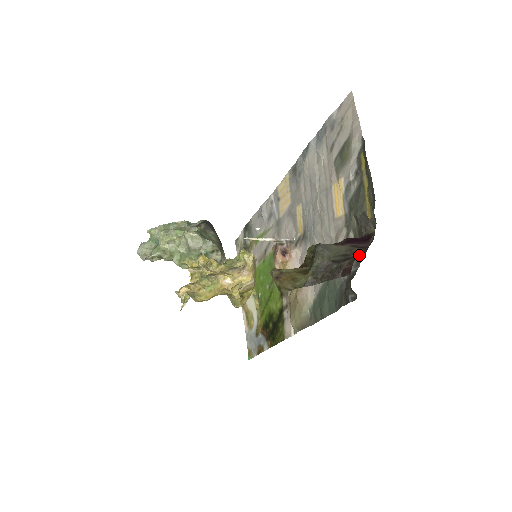
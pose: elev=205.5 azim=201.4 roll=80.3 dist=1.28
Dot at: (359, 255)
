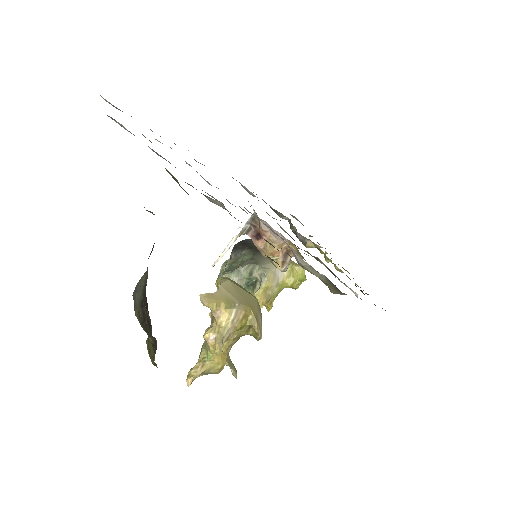
Dot at: occluded
